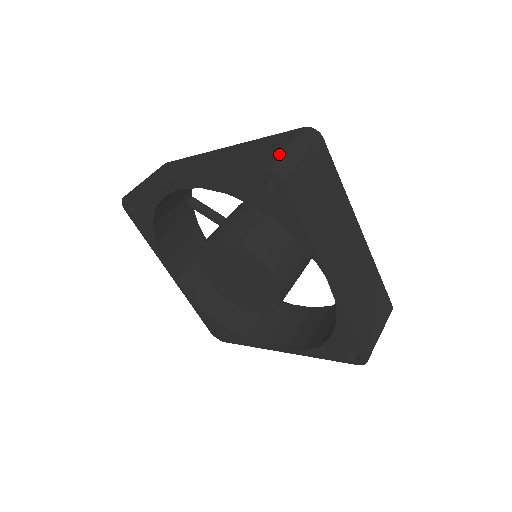
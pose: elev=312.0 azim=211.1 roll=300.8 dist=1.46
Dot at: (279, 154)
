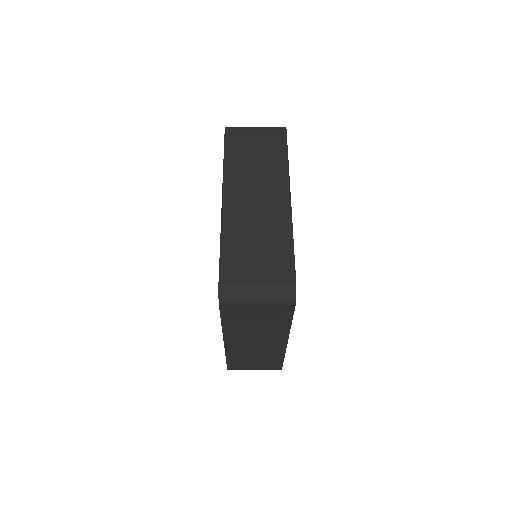
Dot at: occluded
